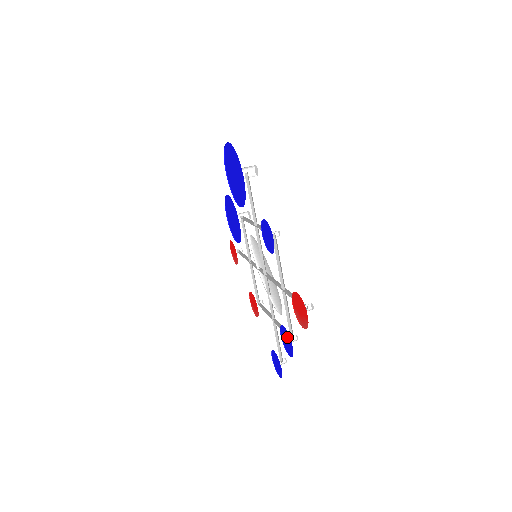
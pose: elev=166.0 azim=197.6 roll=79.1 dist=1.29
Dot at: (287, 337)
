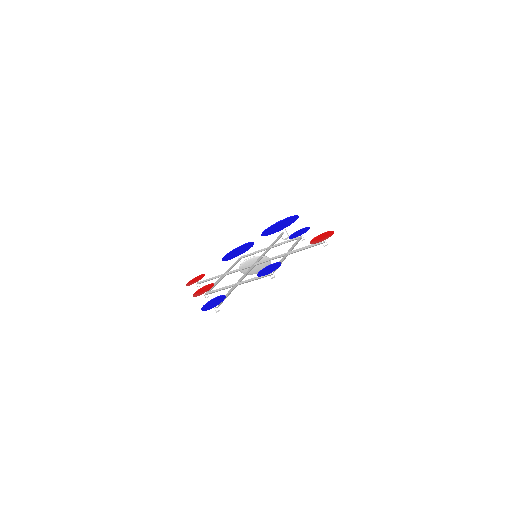
Dot at: (274, 266)
